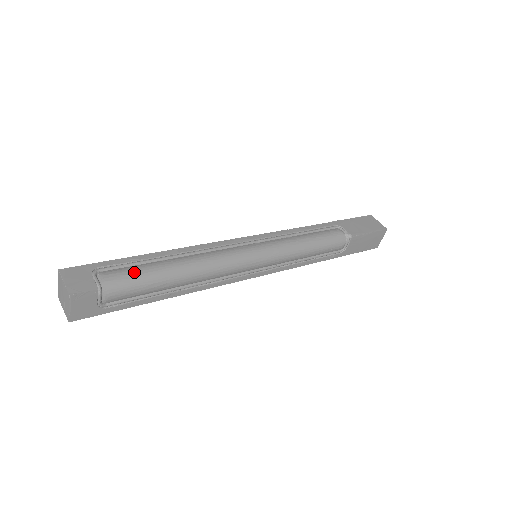
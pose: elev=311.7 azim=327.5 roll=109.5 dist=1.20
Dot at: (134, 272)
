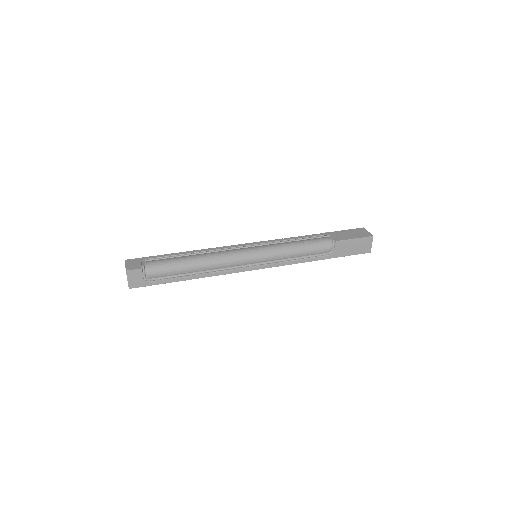
Dot at: (165, 261)
